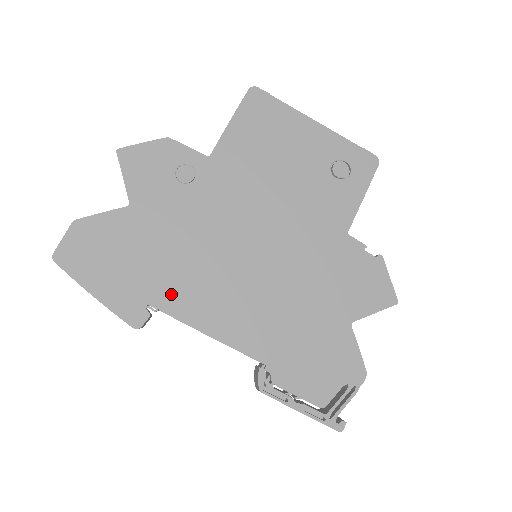
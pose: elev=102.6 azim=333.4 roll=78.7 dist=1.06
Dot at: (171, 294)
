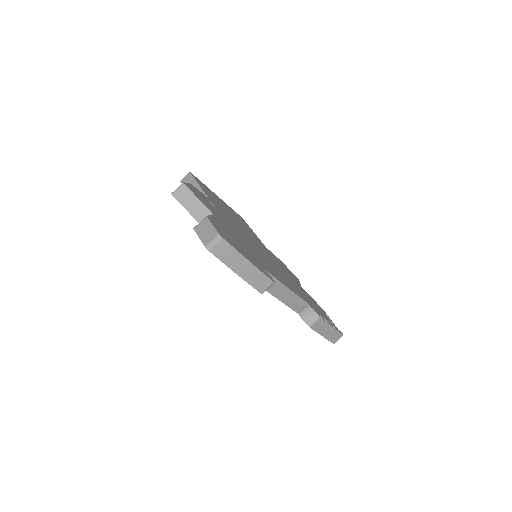
Dot at: (264, 265)
